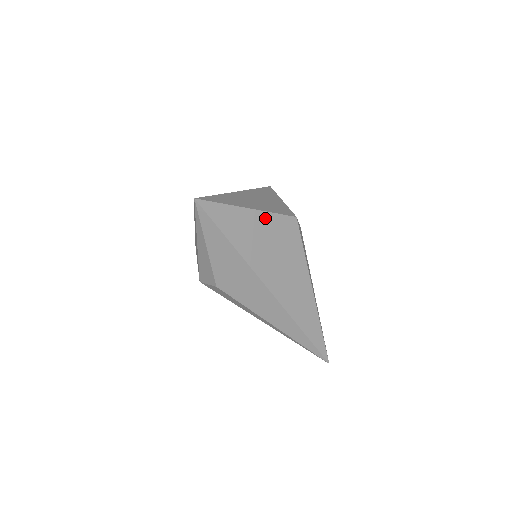
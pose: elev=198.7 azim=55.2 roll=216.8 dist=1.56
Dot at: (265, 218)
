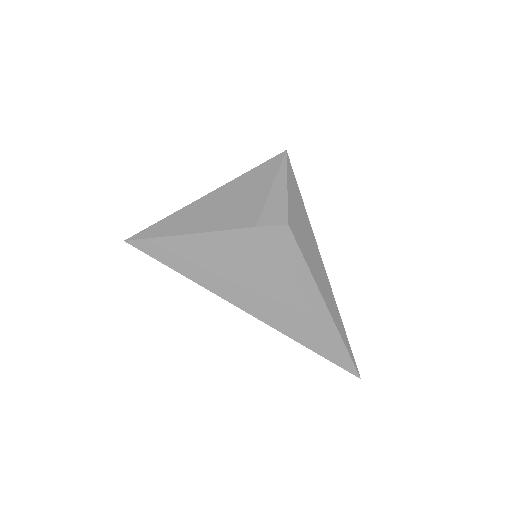
Dot at: (211, 239)
